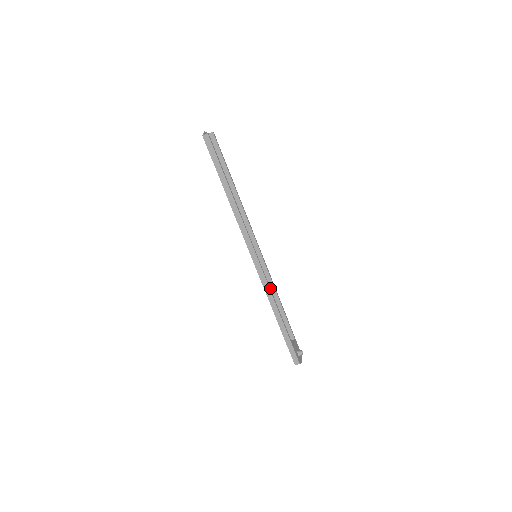
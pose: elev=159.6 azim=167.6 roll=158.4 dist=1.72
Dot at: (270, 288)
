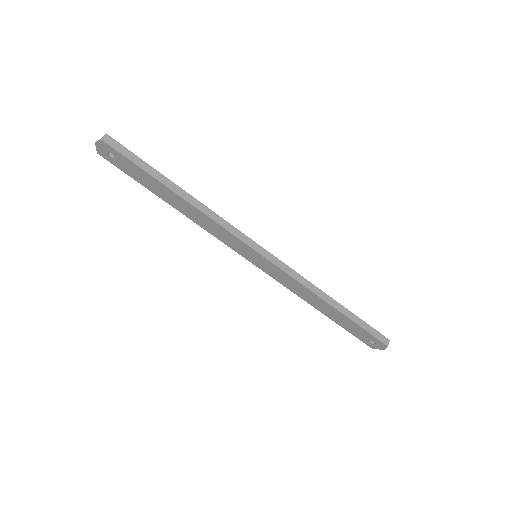
Dot at: (292, 289)
